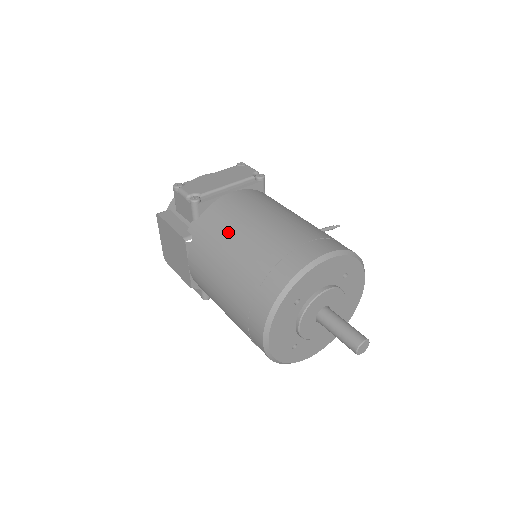
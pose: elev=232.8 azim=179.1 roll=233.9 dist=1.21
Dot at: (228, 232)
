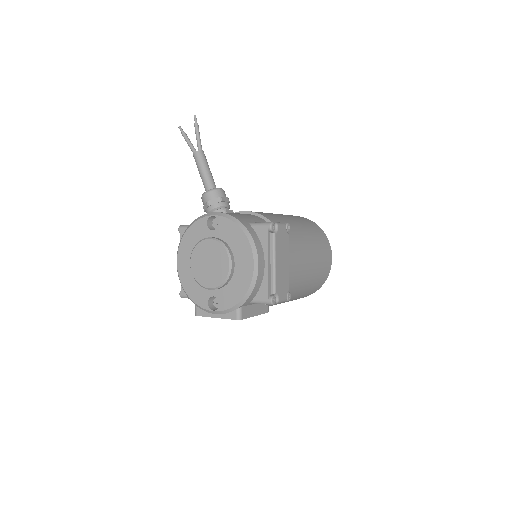
Dot at: (298, 288)
